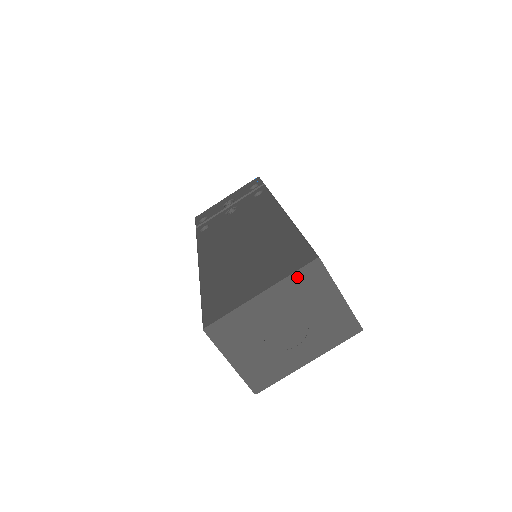
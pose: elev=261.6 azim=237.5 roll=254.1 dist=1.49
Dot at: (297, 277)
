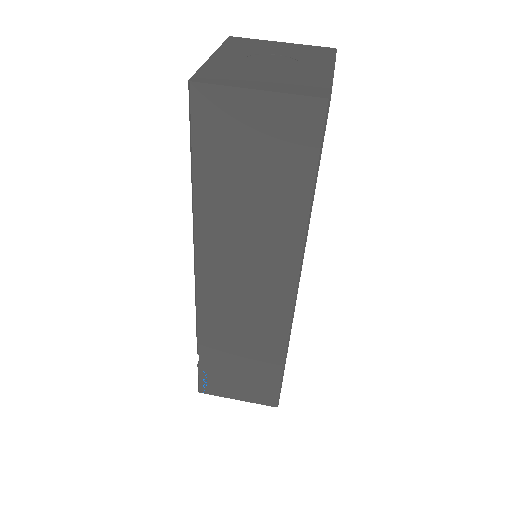
Dot at: (229, 45)
